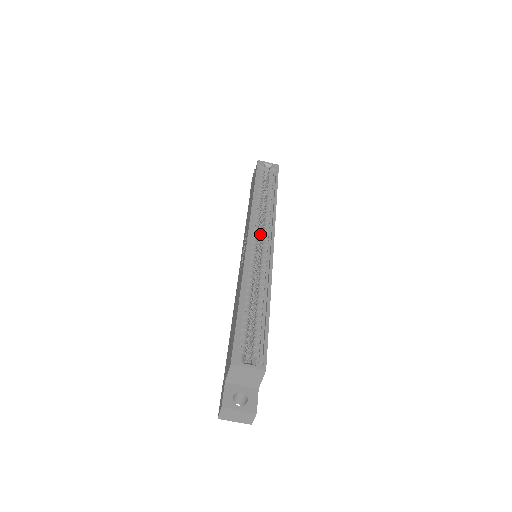
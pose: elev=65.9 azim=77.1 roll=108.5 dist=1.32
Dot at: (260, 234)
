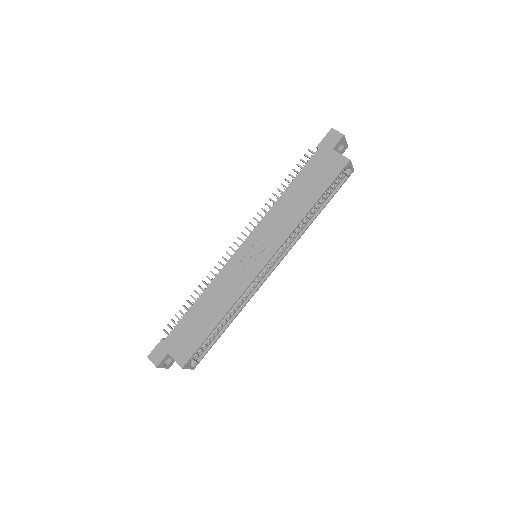
Dot at: occluded
